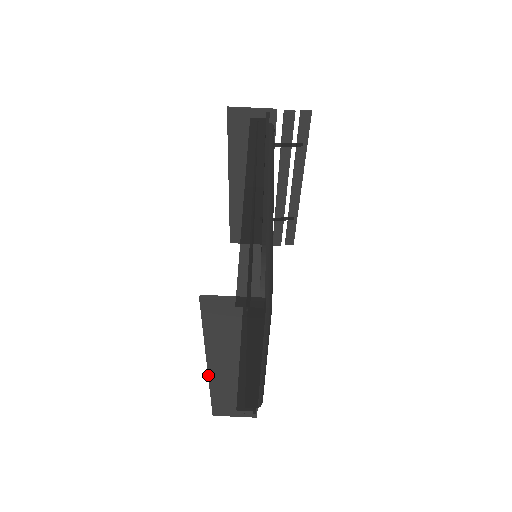
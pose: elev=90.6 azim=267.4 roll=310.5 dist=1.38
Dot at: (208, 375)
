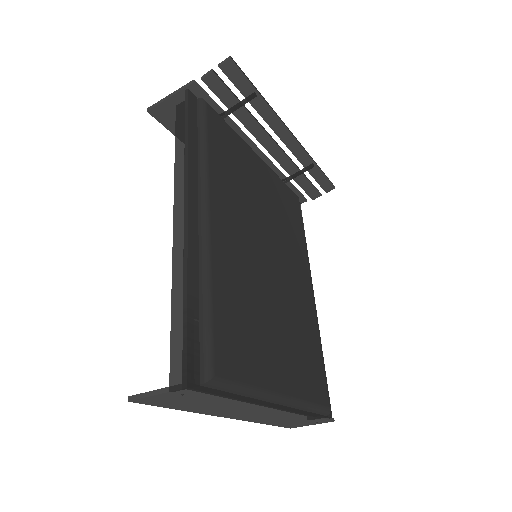
Dot at: (236, 419)
